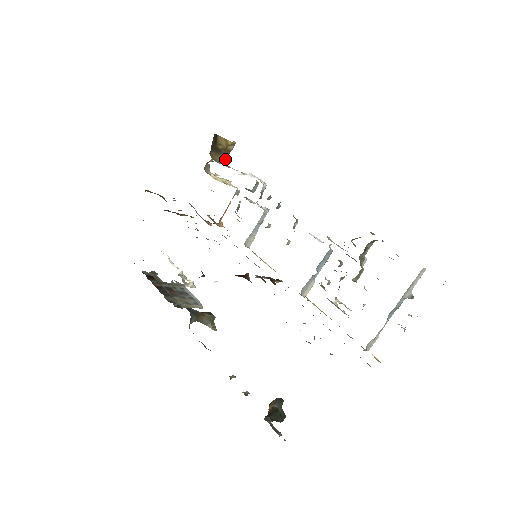
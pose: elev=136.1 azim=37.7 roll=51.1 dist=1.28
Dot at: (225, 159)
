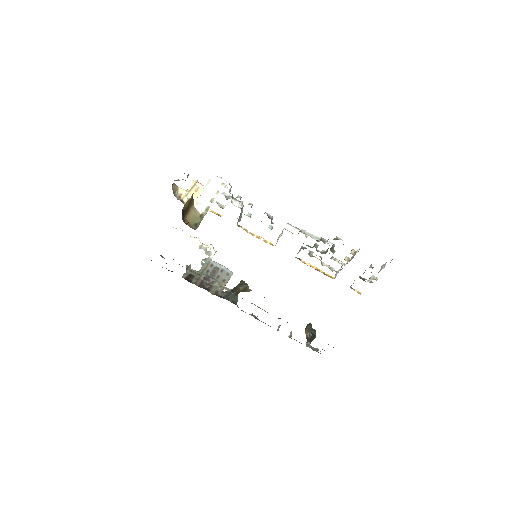
Dot at: (193, 204)
